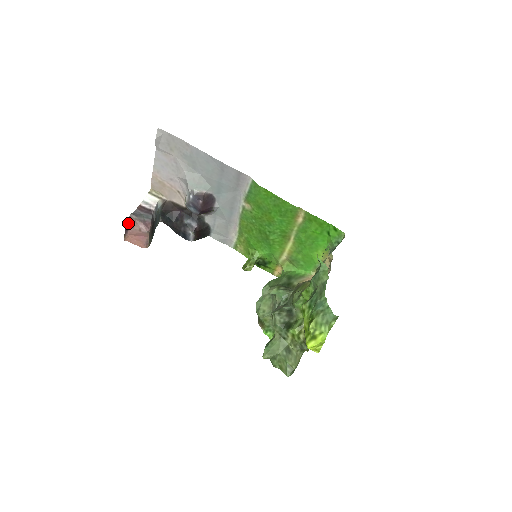
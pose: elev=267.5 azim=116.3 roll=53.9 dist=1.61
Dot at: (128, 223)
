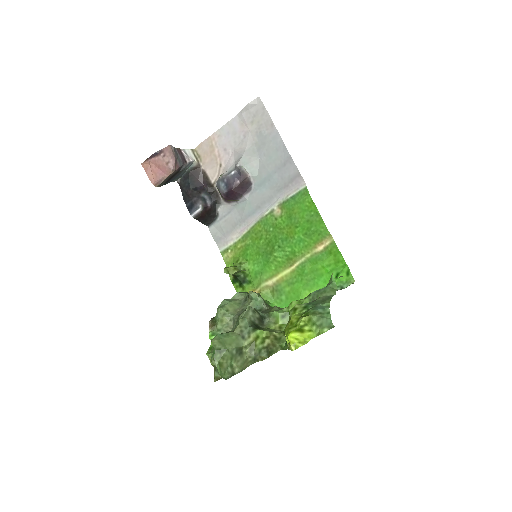
Dot at: (162, 150)
